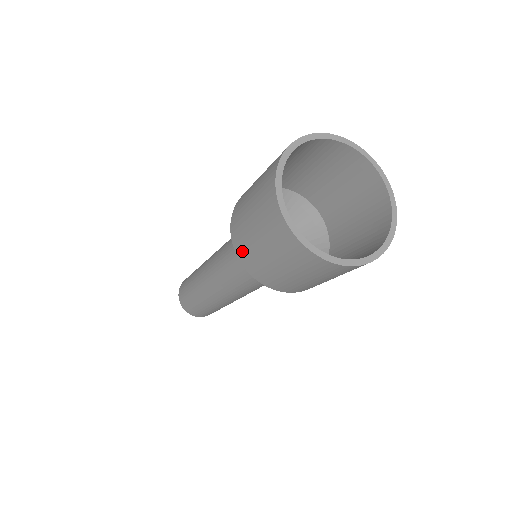
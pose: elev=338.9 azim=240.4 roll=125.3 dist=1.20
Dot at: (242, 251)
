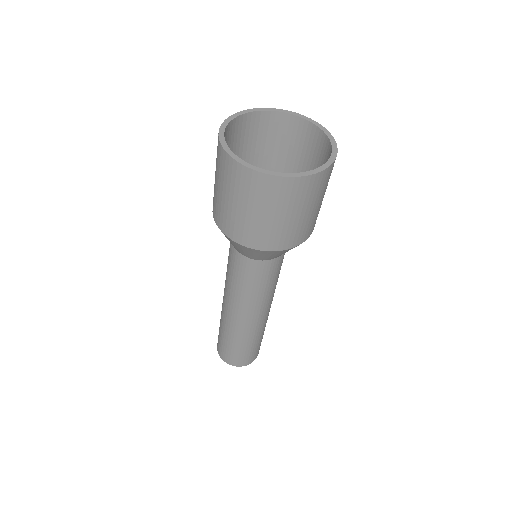
Dot at: (217, 215)
